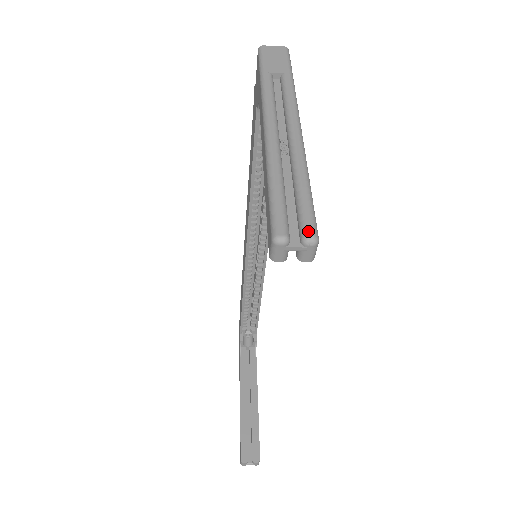
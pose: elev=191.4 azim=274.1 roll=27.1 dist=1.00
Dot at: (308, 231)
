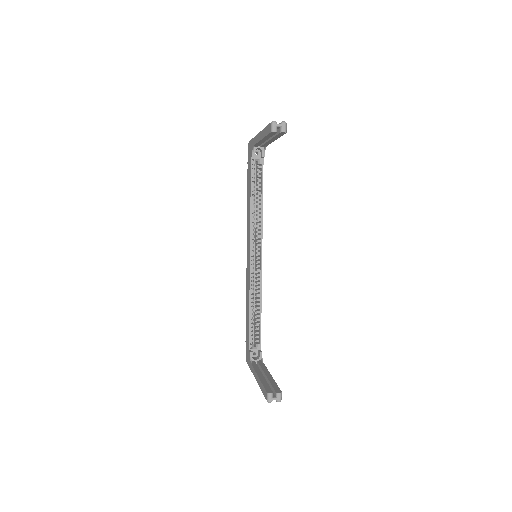
Dot at: (282, 122)
